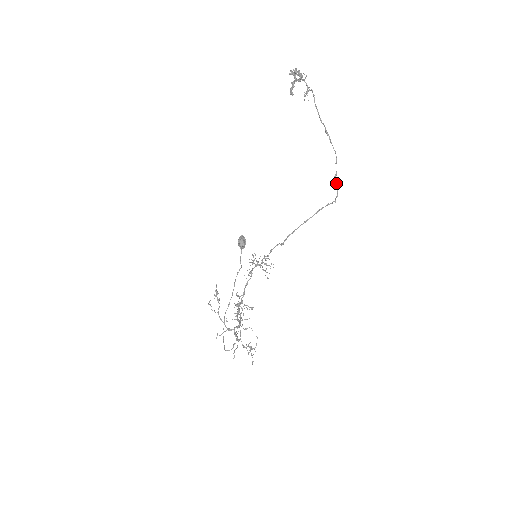
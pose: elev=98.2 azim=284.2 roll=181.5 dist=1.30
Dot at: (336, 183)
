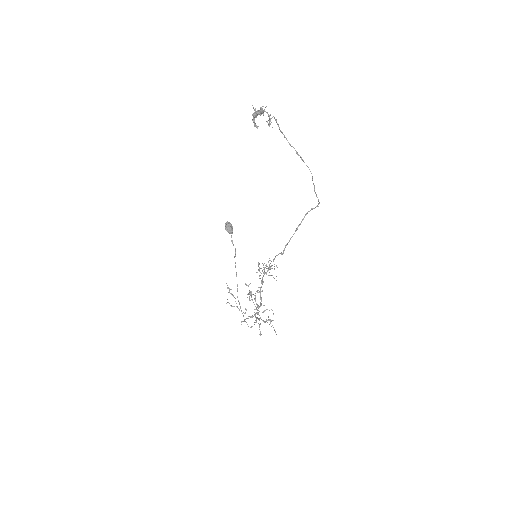
Dot at: (316, 194)
